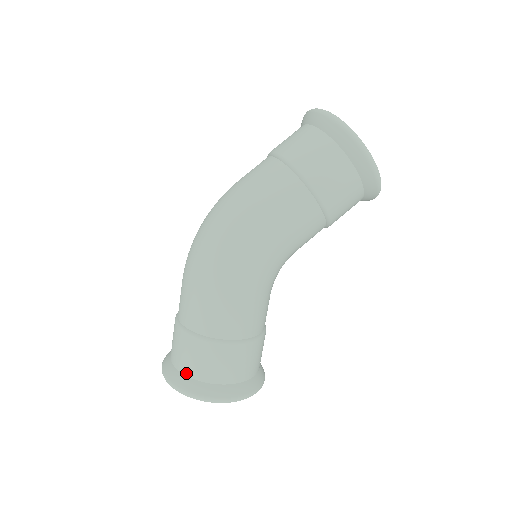
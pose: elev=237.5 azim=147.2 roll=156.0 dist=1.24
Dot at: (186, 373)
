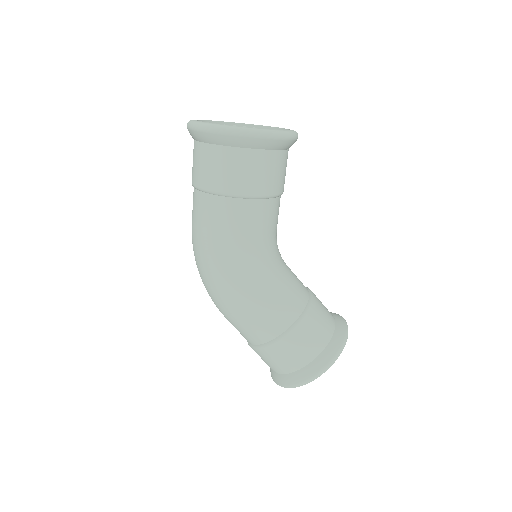
Dot at: (278, 372)
